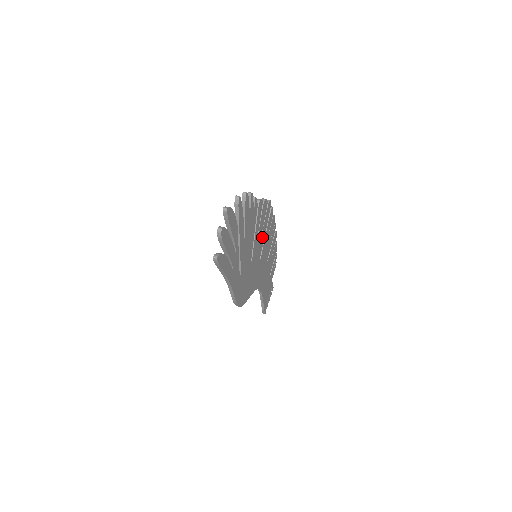
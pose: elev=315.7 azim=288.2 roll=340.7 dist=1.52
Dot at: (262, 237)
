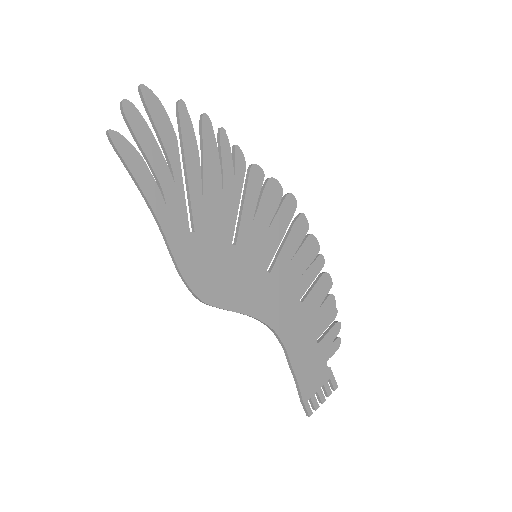
Dot at: (272, 236)
